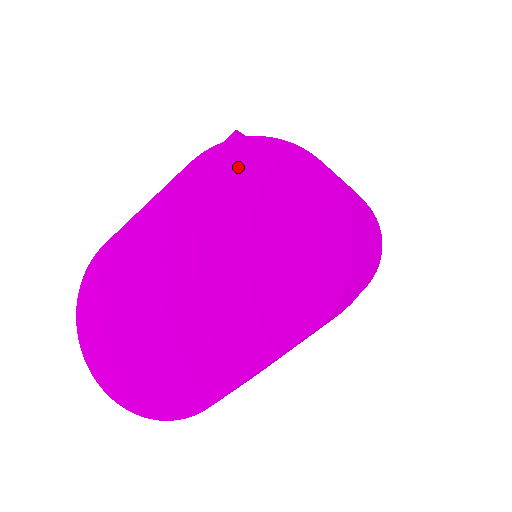
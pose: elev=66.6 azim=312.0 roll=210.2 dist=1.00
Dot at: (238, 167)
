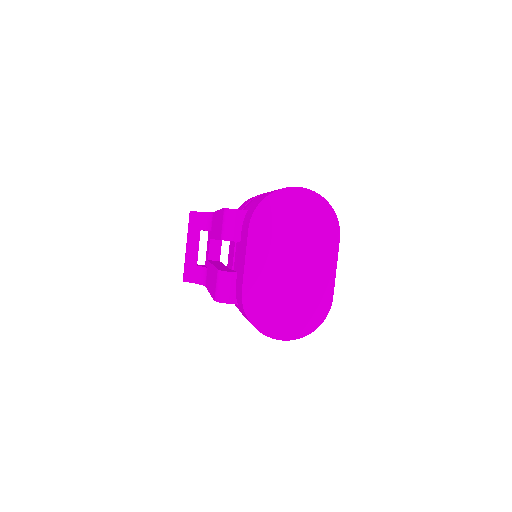
Dot at: (268, 214)
